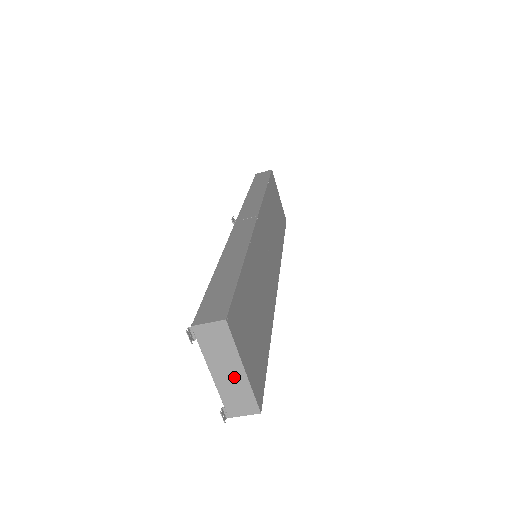
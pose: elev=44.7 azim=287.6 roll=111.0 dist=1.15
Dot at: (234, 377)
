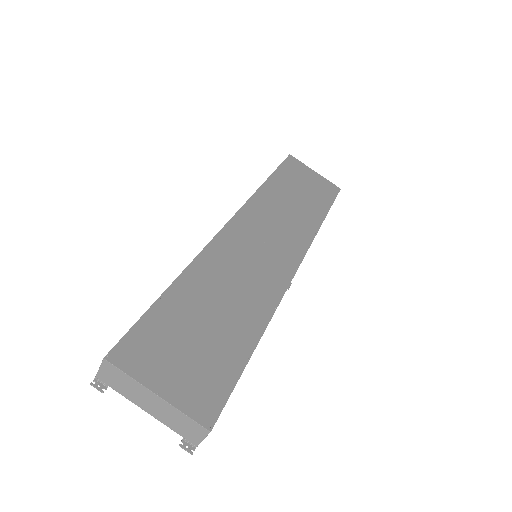
Dot at: (160, 406)
